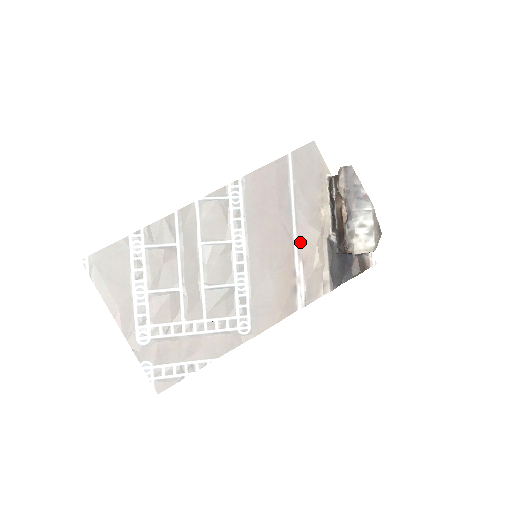
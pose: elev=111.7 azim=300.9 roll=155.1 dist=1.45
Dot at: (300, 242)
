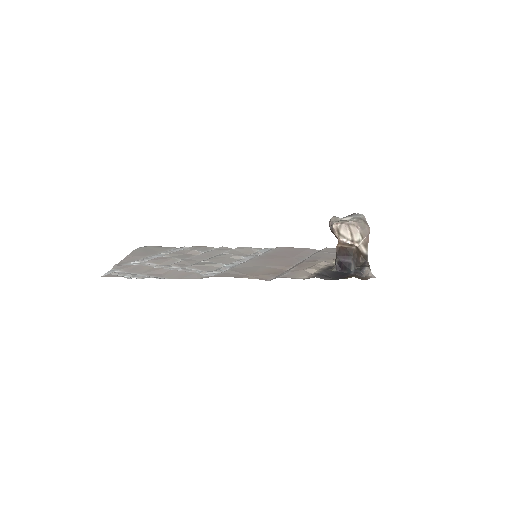
Dot at: (301, 263)
